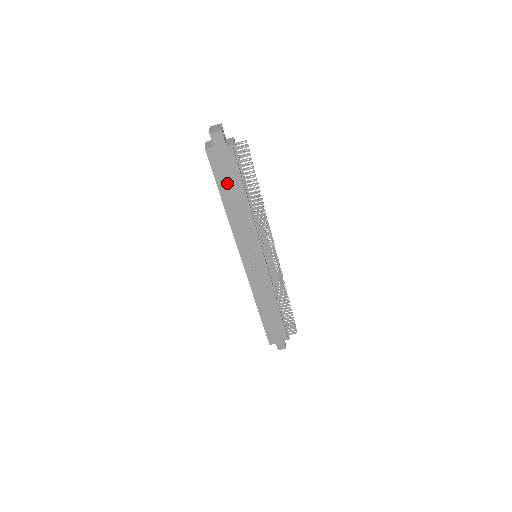
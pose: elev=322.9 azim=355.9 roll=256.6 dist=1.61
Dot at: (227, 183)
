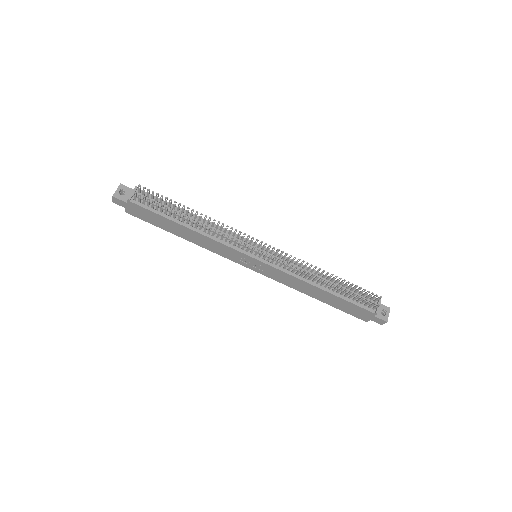
Dot at: (161, 223)
